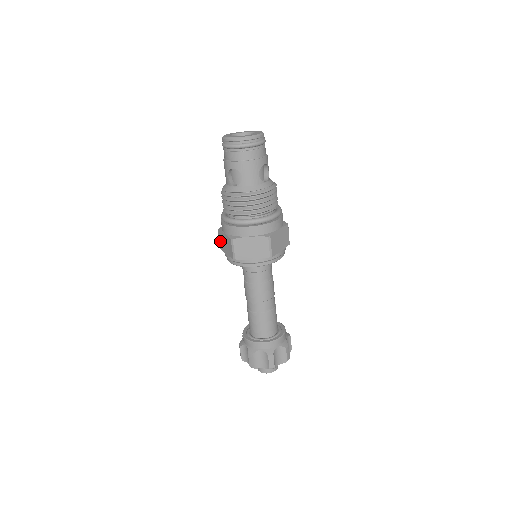
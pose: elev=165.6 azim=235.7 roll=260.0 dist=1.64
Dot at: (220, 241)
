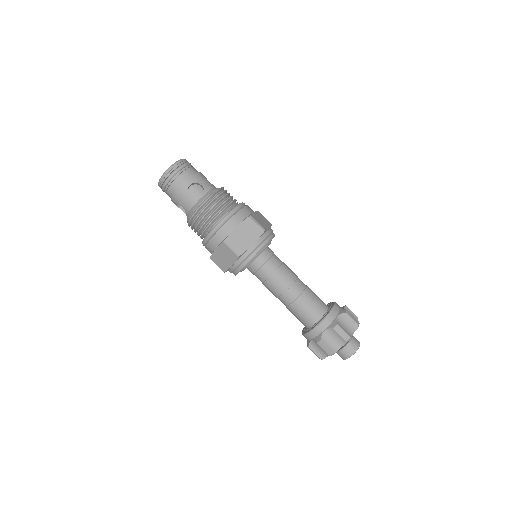
Dot at: occluded
